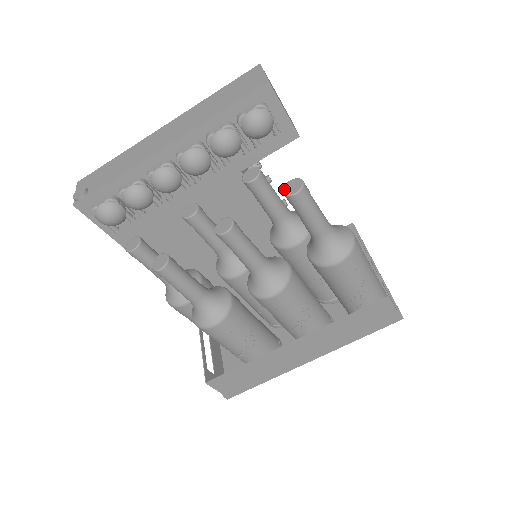
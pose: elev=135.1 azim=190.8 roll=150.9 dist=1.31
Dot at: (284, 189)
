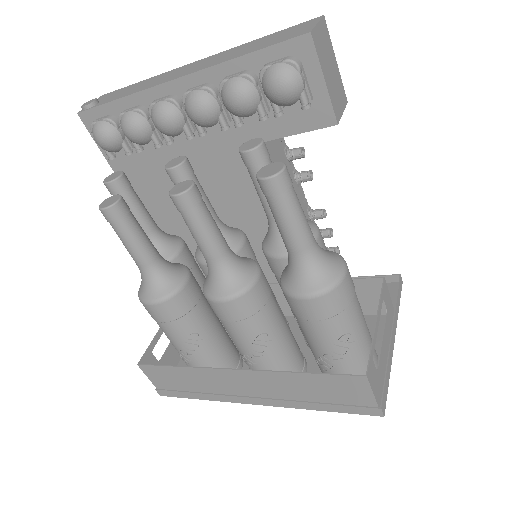
Dot at: (260, 169)
